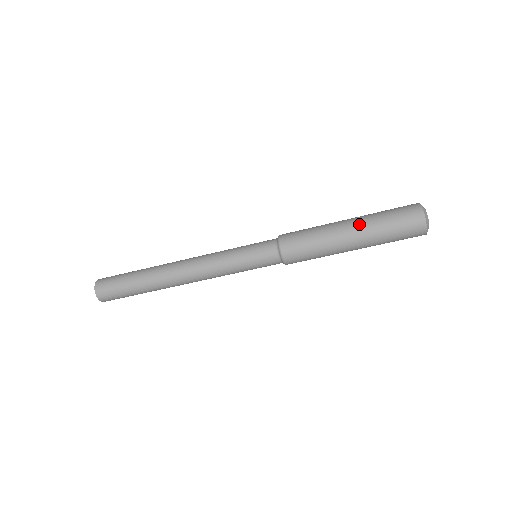
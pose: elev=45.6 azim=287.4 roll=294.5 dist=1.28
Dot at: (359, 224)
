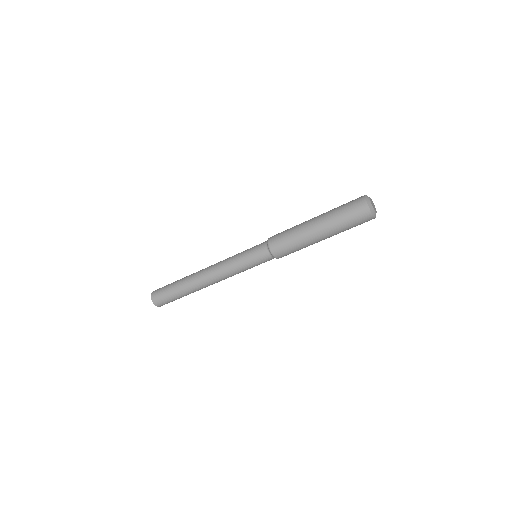
Dot at: (322, 220)
